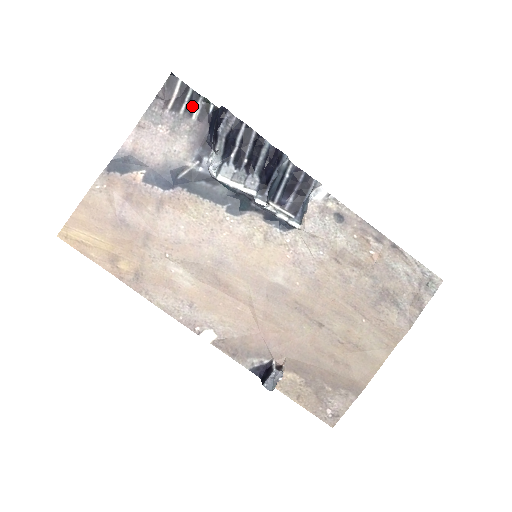
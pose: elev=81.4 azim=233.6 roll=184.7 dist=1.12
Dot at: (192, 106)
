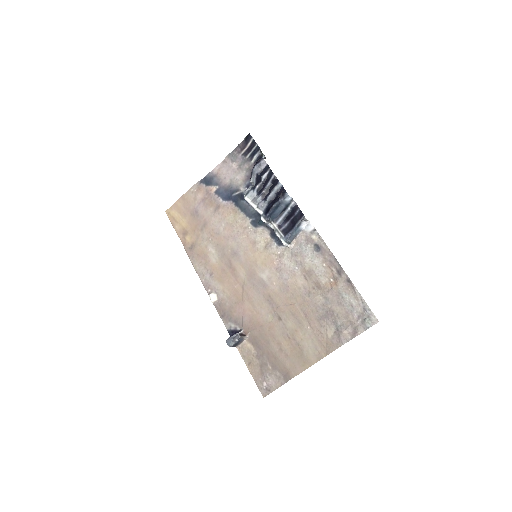
Dot at: (253, 154)
